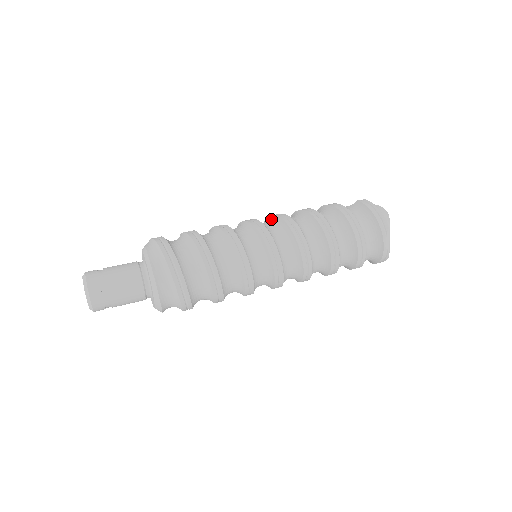
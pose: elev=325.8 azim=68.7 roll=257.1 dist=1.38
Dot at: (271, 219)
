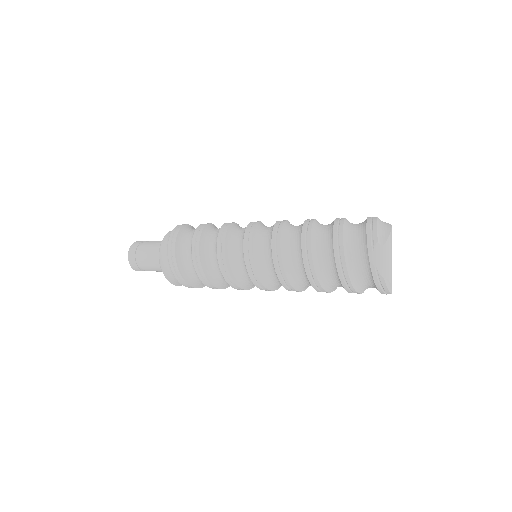
Dot at: occluded
